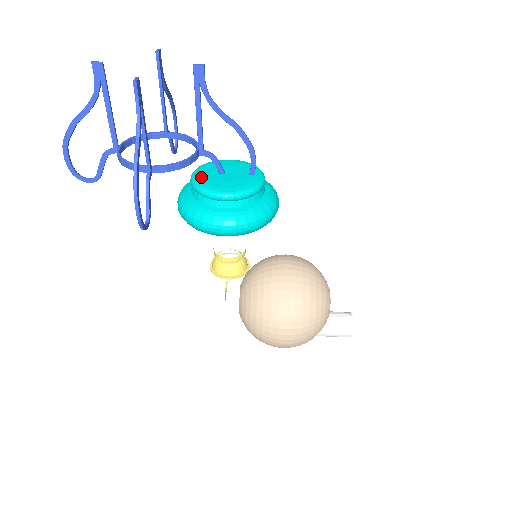
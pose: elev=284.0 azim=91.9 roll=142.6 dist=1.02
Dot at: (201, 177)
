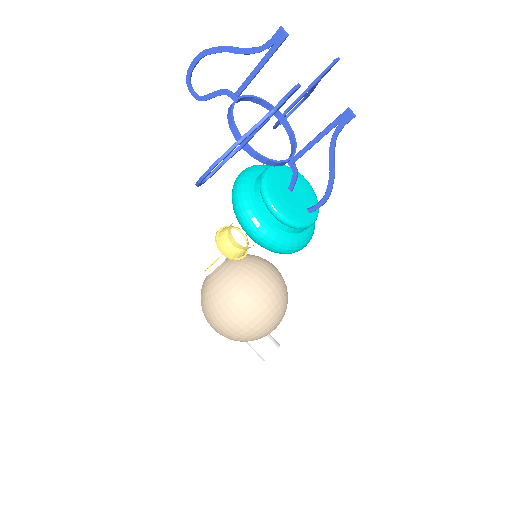
Dot at: (273, 178)
